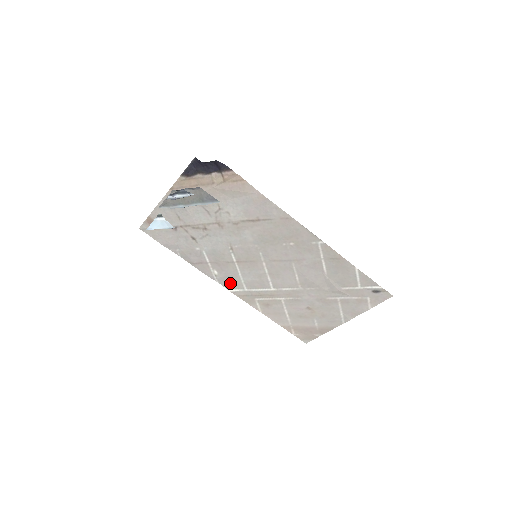
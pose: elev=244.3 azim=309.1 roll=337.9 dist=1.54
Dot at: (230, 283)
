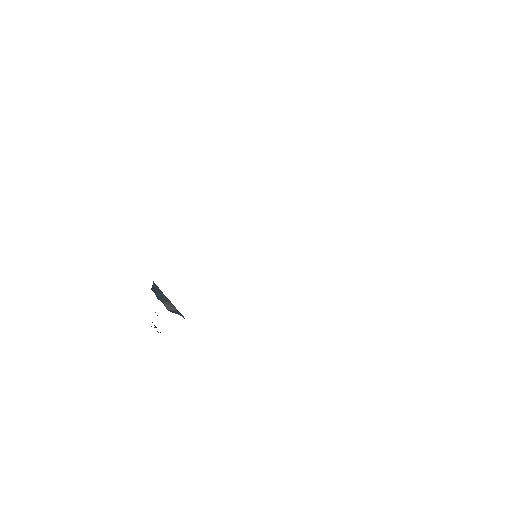
Dot at: occluded
